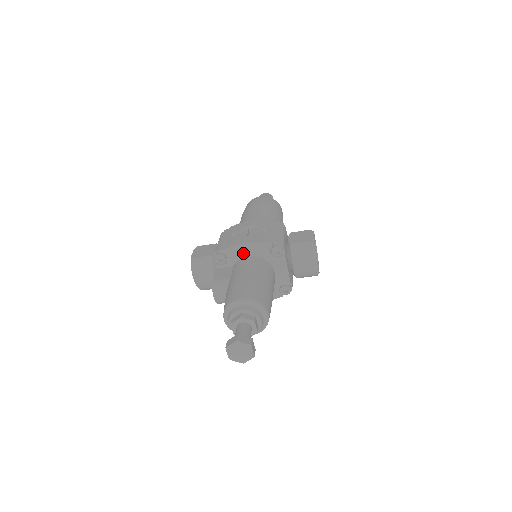
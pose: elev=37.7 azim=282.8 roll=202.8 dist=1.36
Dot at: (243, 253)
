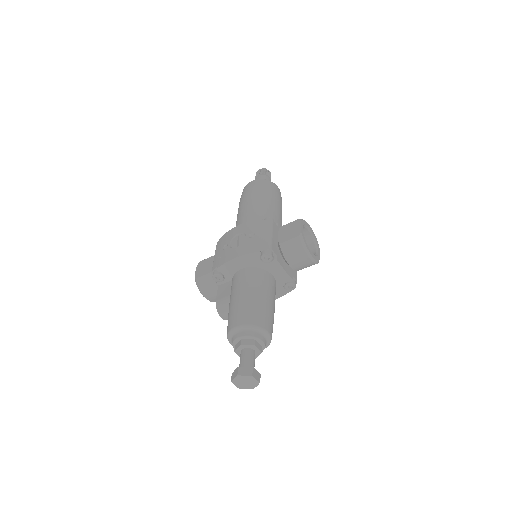
Dot at: (236, 267)
